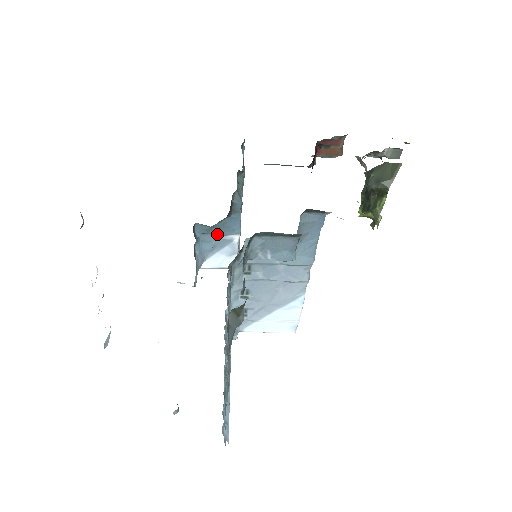
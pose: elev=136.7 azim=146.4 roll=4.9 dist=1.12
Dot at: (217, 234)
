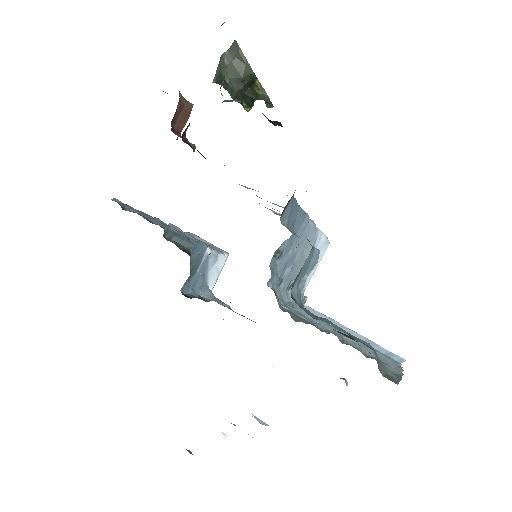
Dot at: (196, 270)
